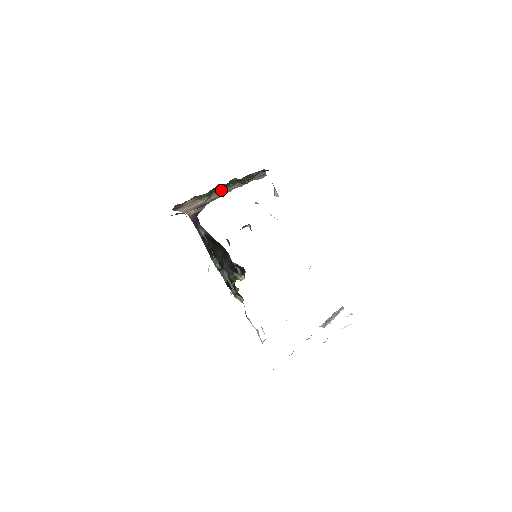
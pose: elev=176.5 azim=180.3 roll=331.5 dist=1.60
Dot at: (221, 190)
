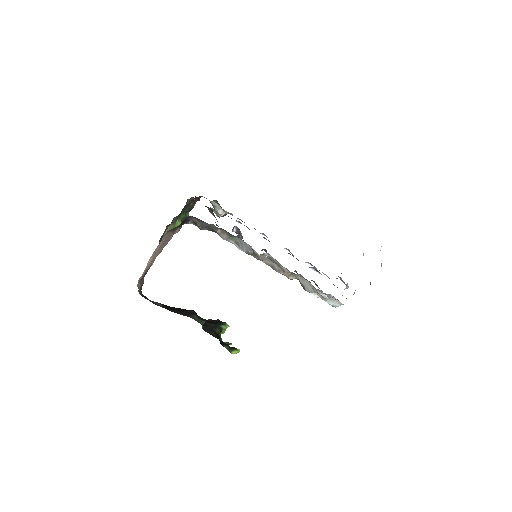
Dot at: occluded
